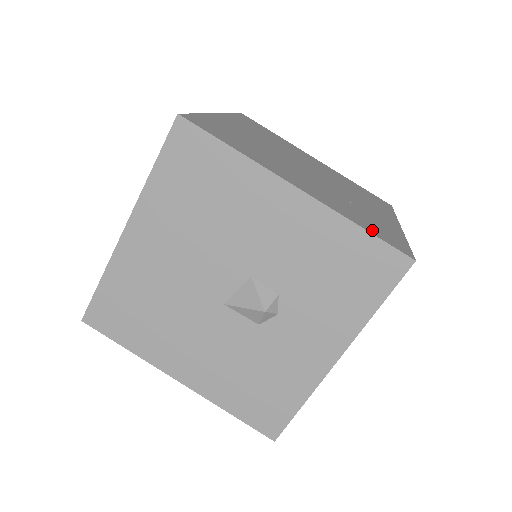
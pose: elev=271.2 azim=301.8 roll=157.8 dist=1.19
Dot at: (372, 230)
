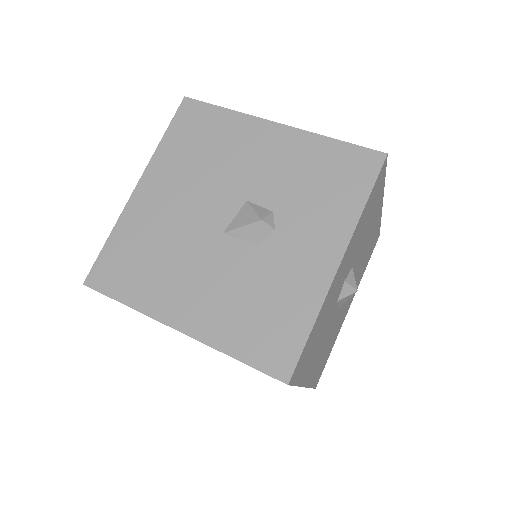
Dot at: occluded
